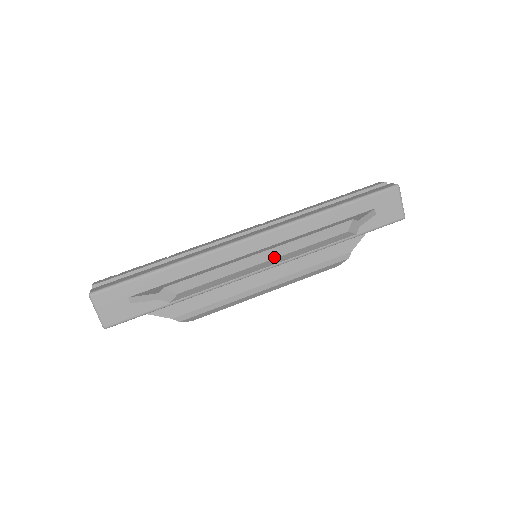
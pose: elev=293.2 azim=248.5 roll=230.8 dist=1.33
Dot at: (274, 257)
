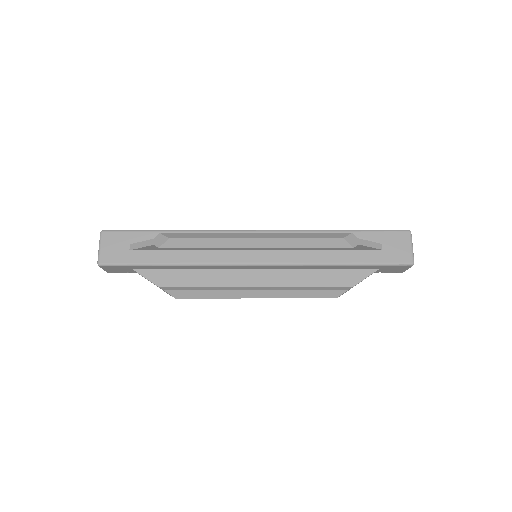
Dot at: (266, 237)
